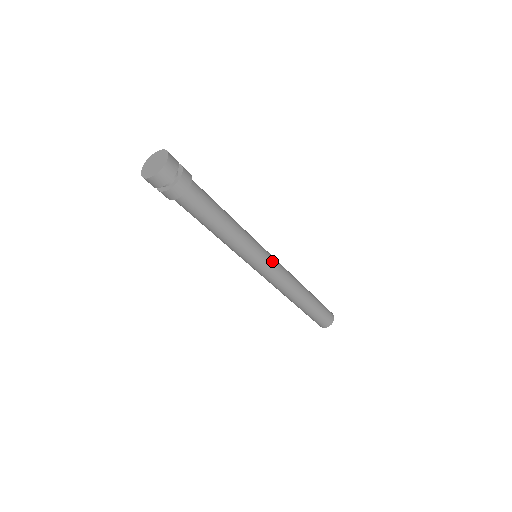
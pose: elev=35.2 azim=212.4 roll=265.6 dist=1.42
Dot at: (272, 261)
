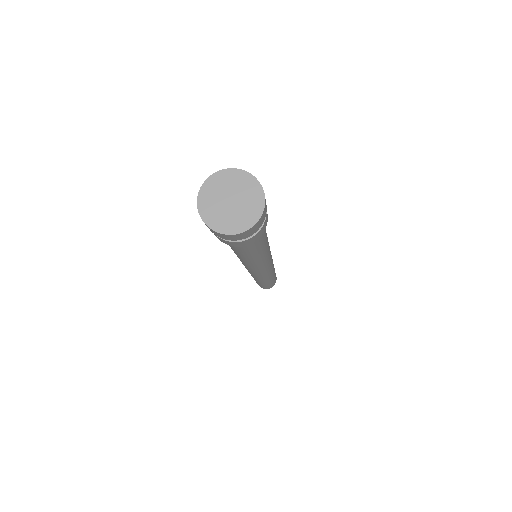
Dot at: (267, 269)
